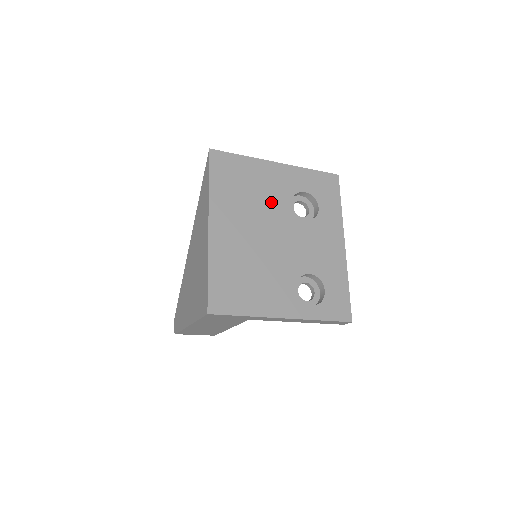
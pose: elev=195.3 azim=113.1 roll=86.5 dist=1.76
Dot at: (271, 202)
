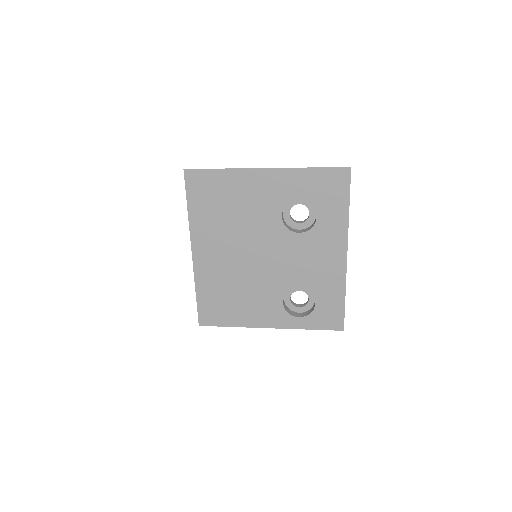
Dot at: (256, 219)
